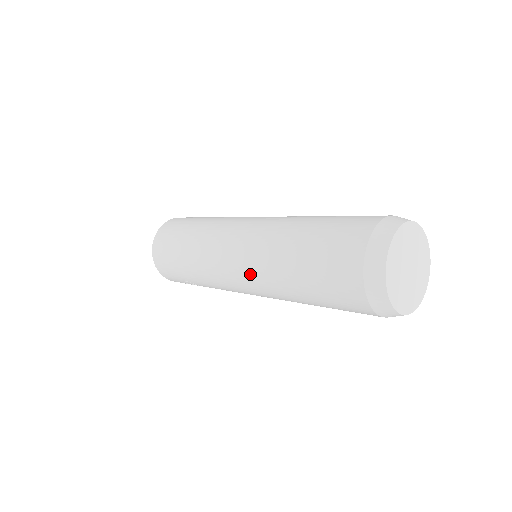
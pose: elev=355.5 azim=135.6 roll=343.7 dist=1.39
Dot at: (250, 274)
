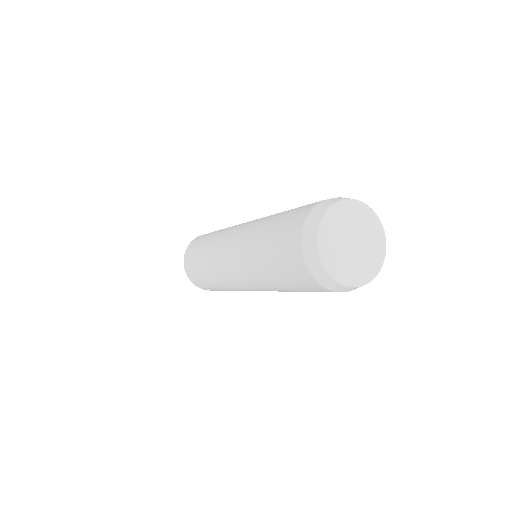
Dot at: (248, 282)
